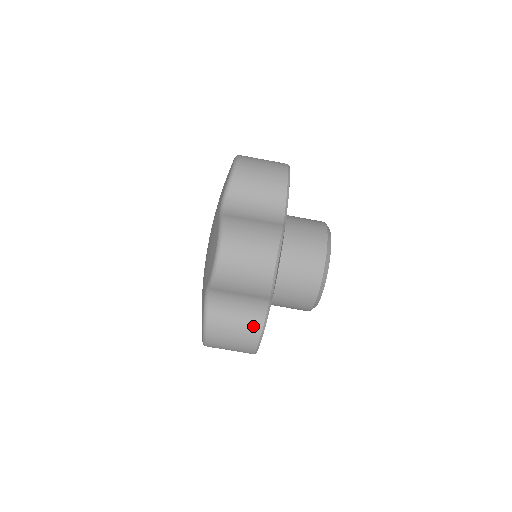
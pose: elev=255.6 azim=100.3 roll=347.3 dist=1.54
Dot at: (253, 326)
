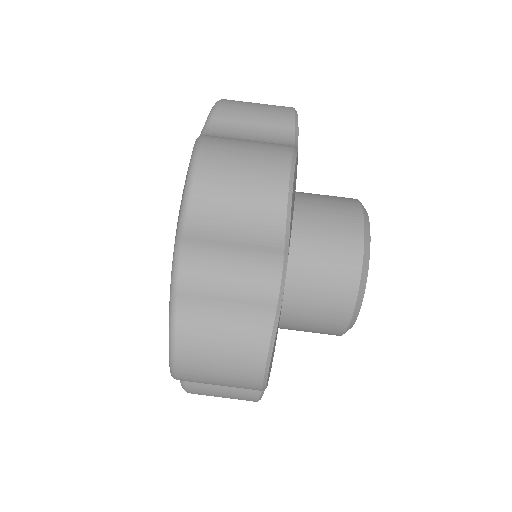
Dot at: (247, 393)
